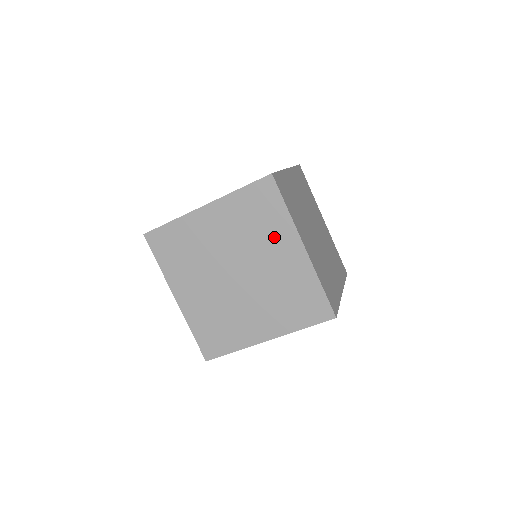
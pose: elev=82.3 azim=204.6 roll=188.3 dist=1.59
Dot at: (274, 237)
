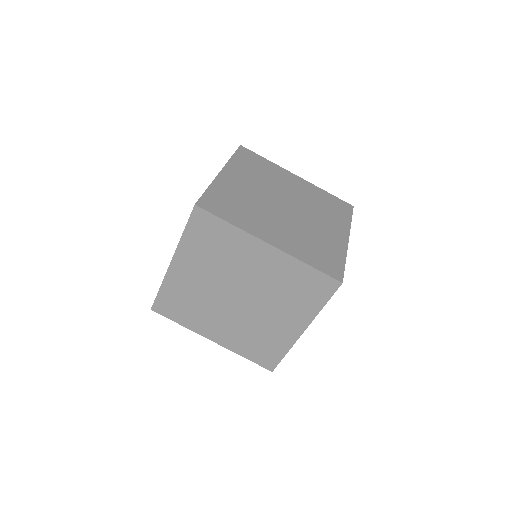
Dot at: (293, 309)
